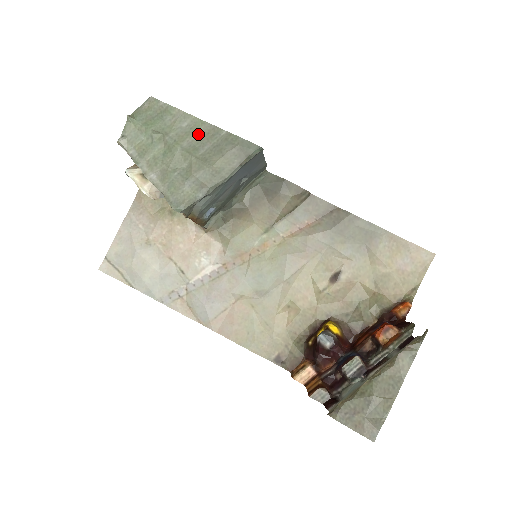
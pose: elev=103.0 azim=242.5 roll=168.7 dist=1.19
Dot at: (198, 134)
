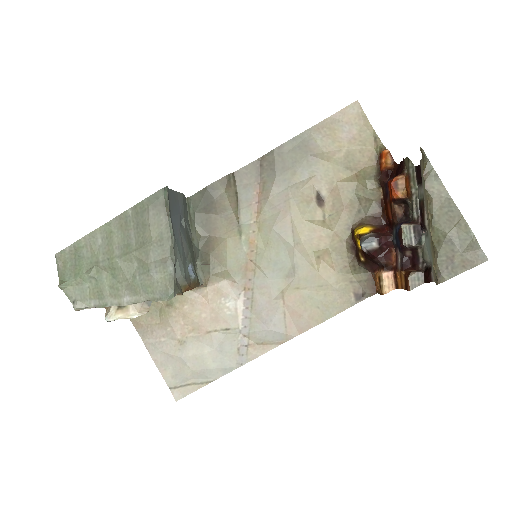
Dot at: (116, 235)
